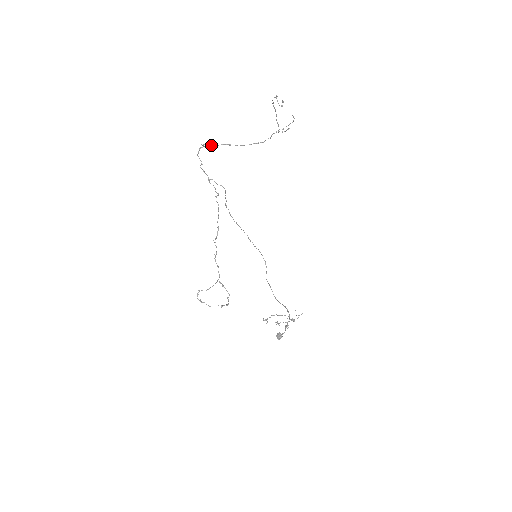
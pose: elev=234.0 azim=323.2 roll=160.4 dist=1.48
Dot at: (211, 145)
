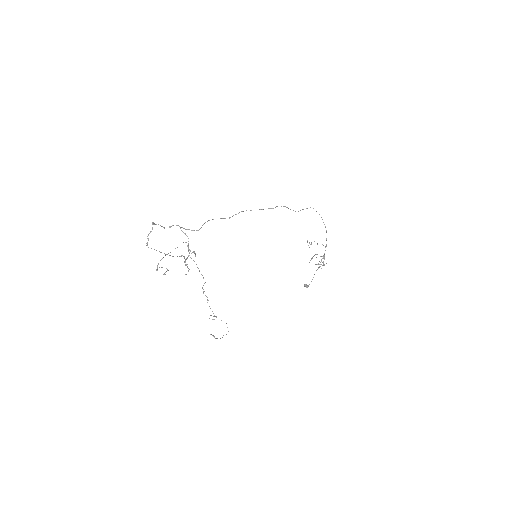
Dot at: occluded
